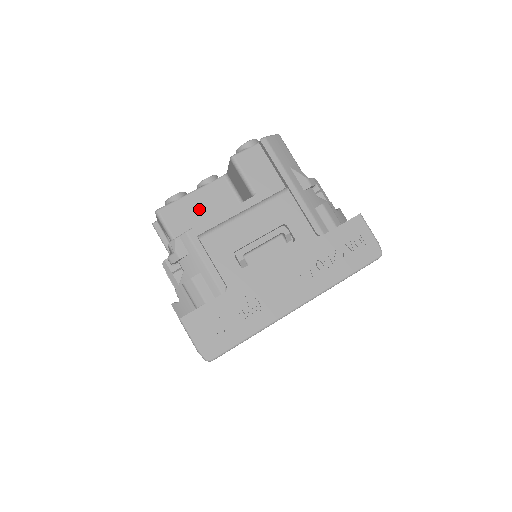
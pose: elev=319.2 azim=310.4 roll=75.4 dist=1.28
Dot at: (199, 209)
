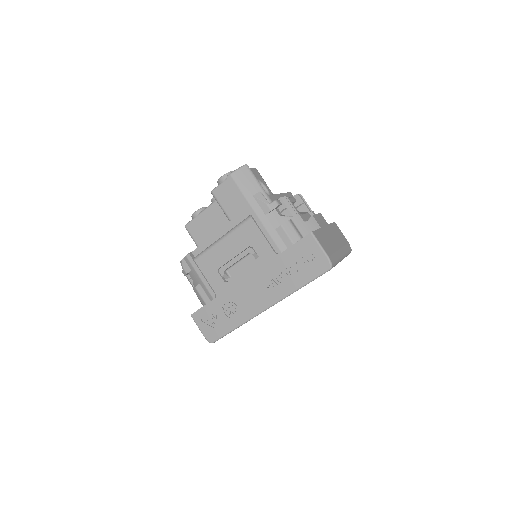
Dot at: (211, 222)
